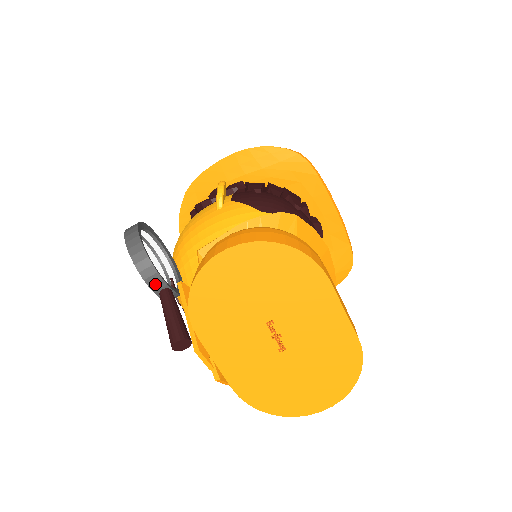
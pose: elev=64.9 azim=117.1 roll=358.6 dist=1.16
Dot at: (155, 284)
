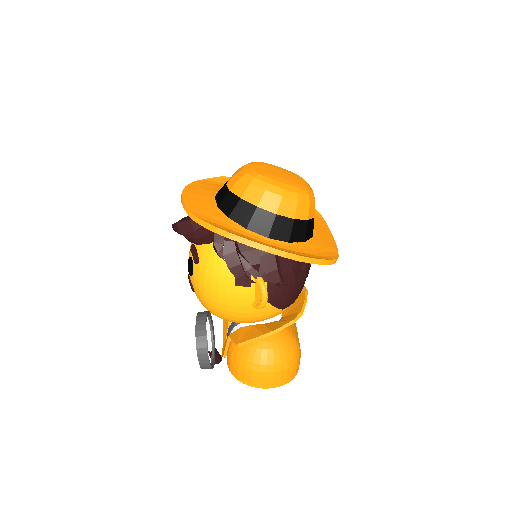
Dot at: occluded
